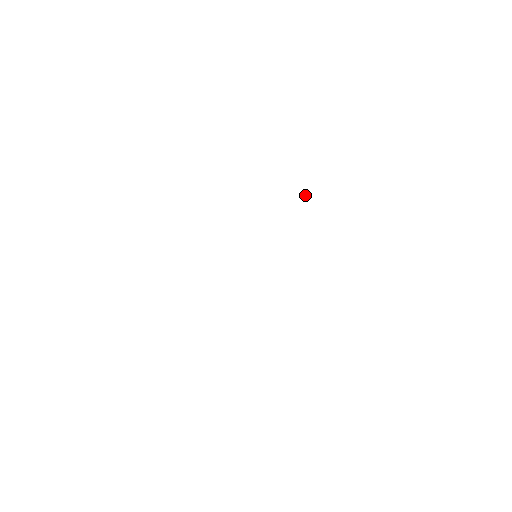
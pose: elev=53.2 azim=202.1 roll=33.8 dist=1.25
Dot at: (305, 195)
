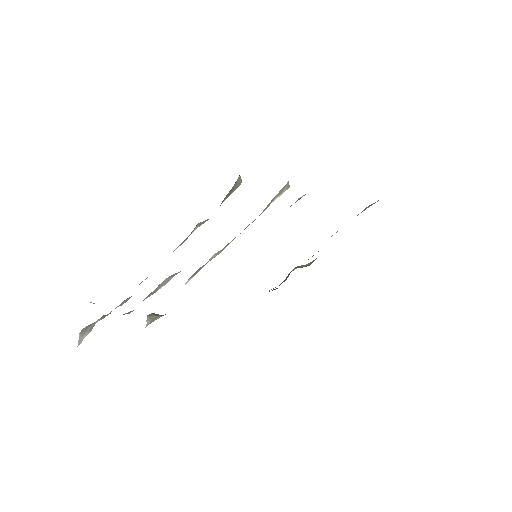
Dot at: (298, 198)
